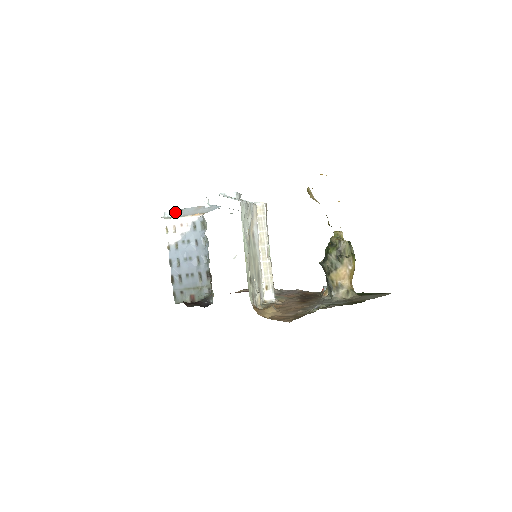
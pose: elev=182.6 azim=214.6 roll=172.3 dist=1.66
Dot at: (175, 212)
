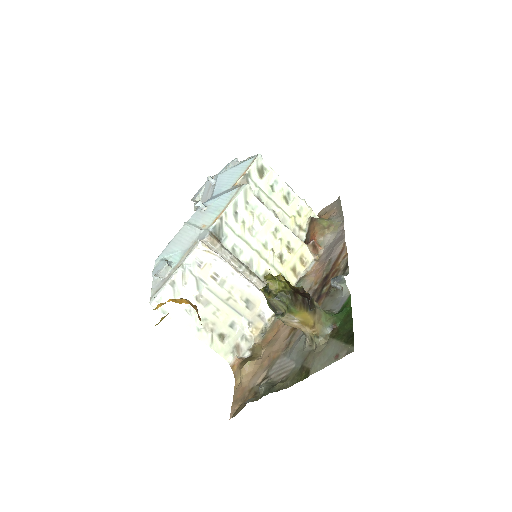
Dot at: (195, 200)
